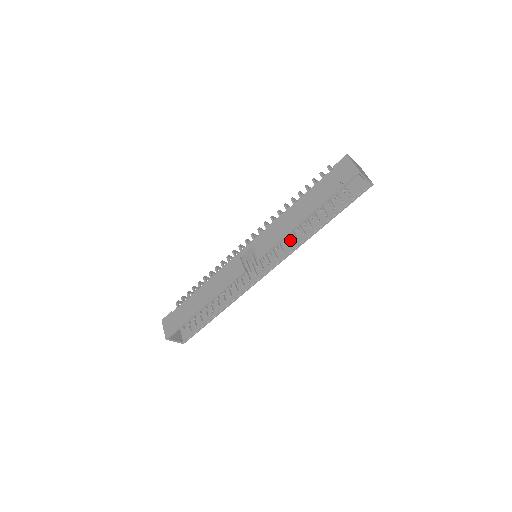
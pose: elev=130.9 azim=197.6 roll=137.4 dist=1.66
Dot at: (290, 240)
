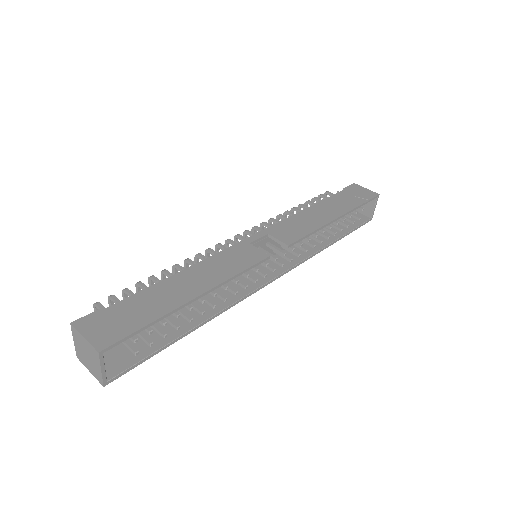
Dot at: (295, 250)
